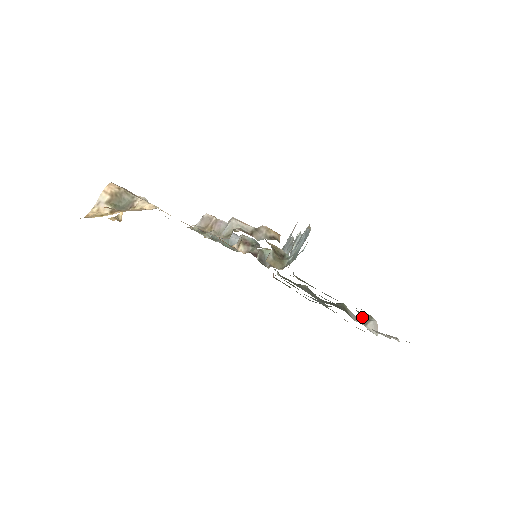
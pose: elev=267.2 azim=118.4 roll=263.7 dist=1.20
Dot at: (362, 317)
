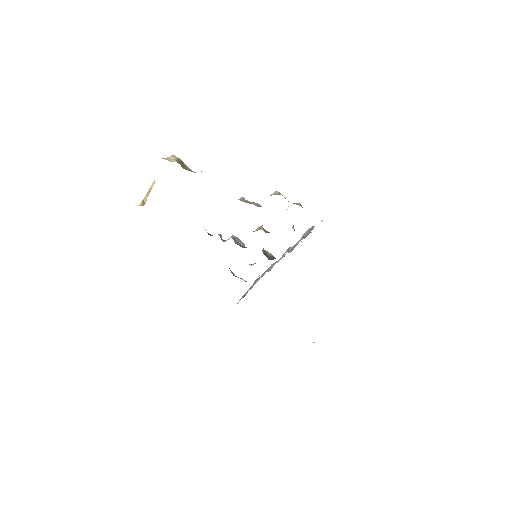
Dot at: occluded
